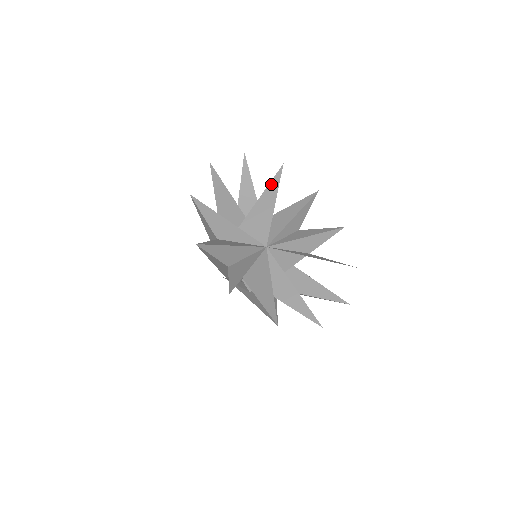
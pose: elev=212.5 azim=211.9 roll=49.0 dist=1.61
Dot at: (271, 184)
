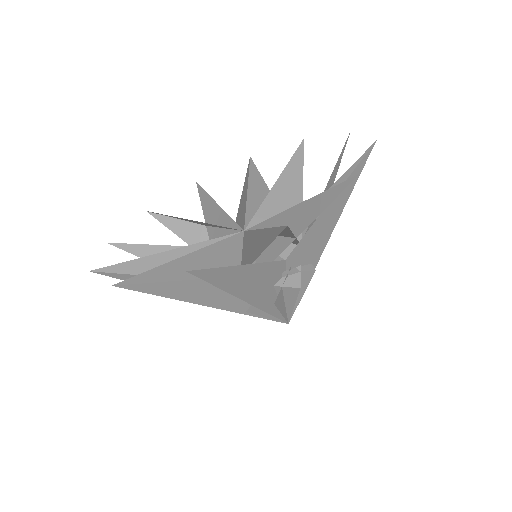
Dot at: (202, 203)
